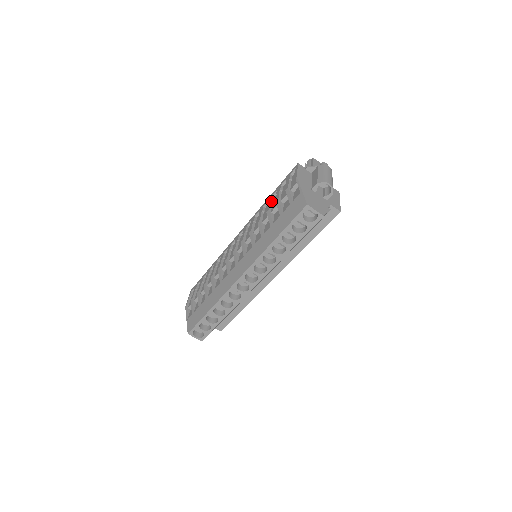
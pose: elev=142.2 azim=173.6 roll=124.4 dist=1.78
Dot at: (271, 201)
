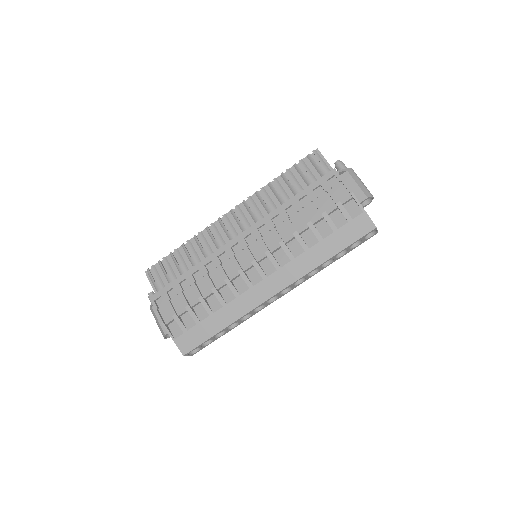
Dot at: (302, 207)
